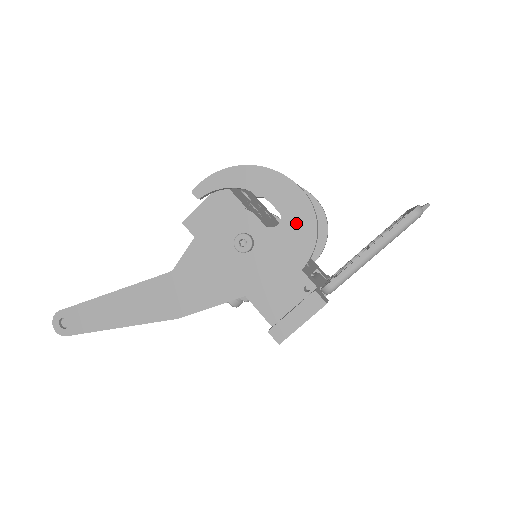
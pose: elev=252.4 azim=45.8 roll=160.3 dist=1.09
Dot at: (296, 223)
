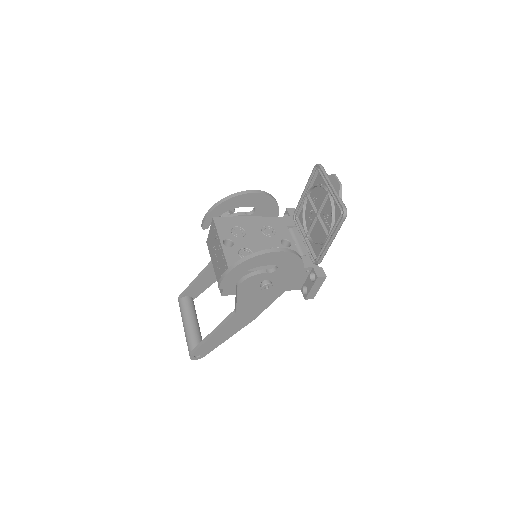
Dot at: (287, 262)
